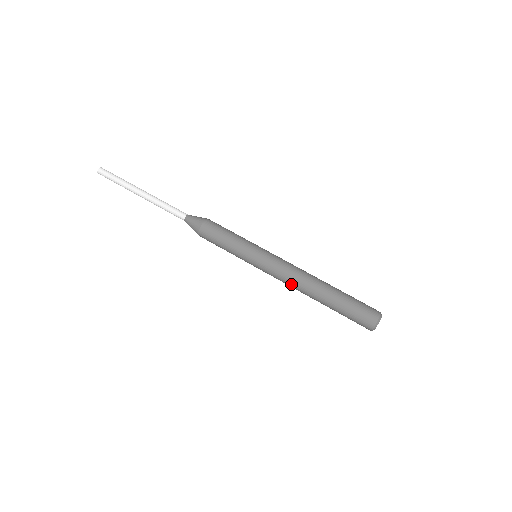
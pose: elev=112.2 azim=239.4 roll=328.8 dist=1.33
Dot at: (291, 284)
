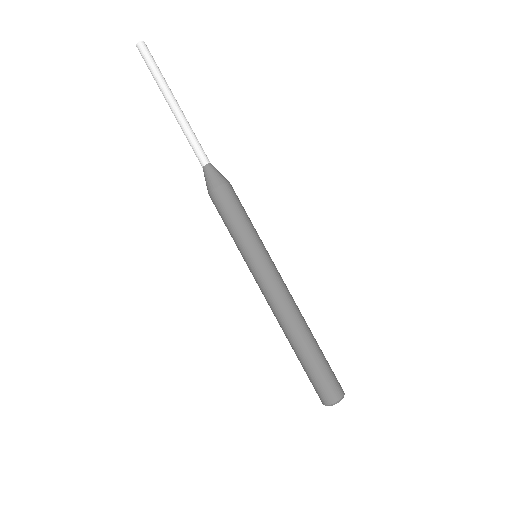
Dot at: occluded
